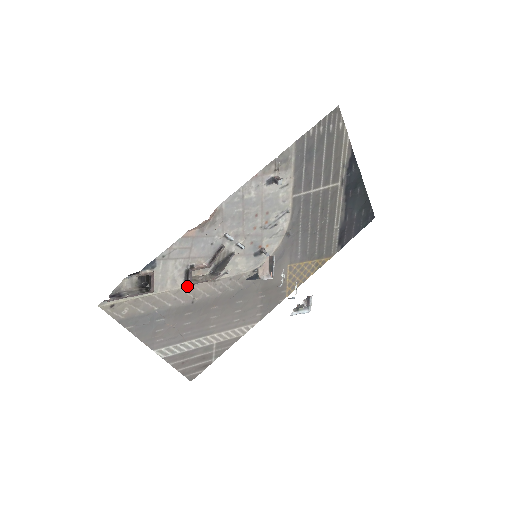
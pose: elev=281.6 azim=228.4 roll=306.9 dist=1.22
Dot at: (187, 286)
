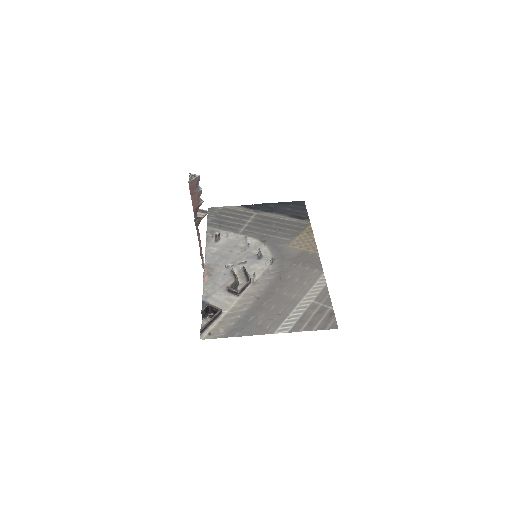
Dot at: (241, 296)
